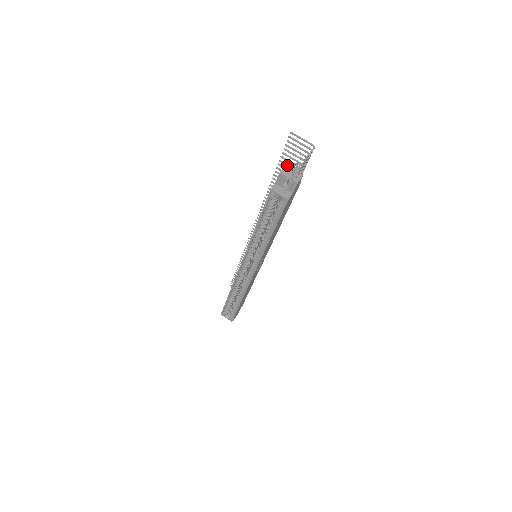
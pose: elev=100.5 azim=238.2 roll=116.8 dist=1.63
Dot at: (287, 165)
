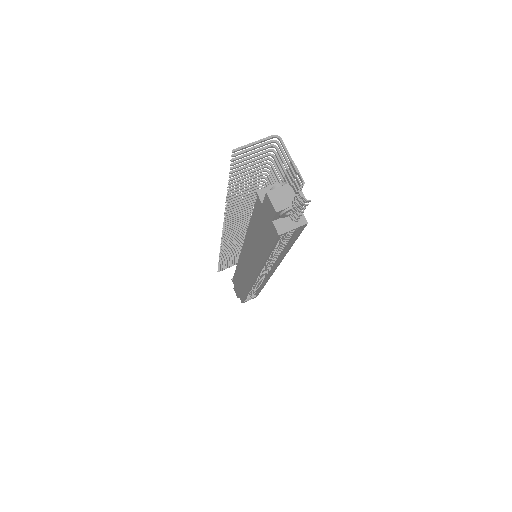
Dot at: occluded
